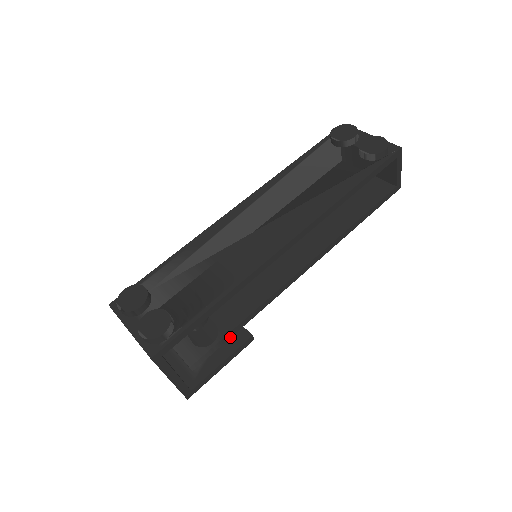
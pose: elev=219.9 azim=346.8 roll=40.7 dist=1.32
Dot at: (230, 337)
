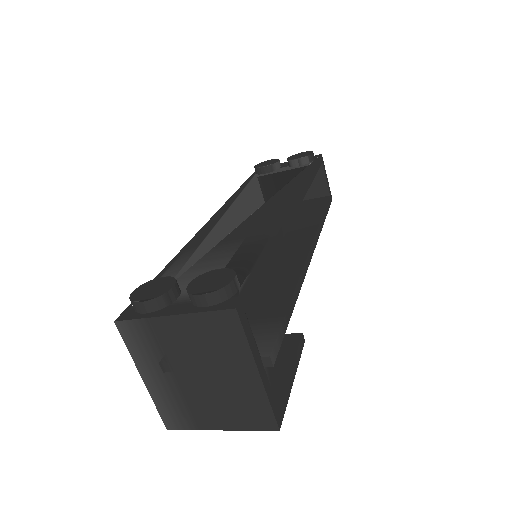
Dot at: (288, 322)
